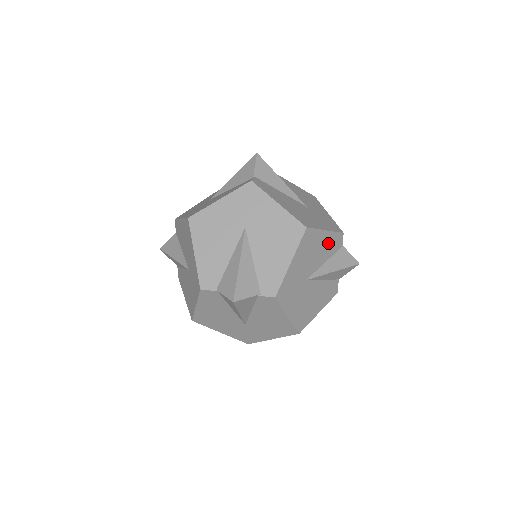
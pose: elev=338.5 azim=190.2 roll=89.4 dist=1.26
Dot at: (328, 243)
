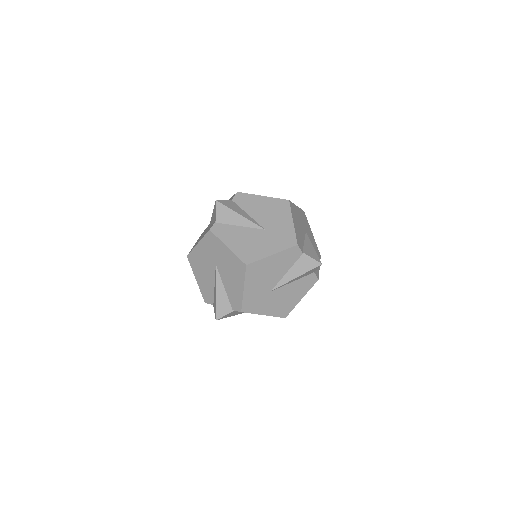
Dot at: occluded
